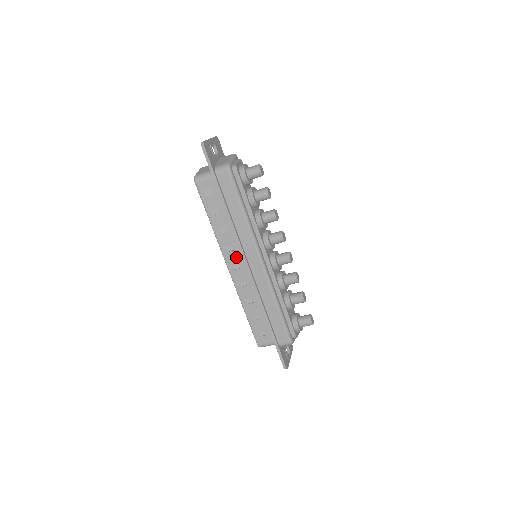
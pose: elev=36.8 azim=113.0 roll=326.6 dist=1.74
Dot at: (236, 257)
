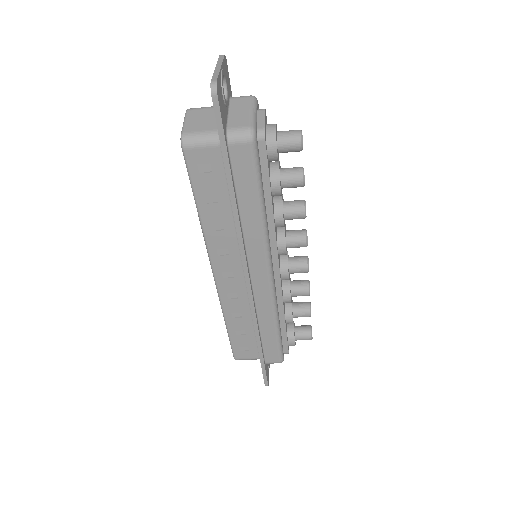
Dot at: (230, 264)
